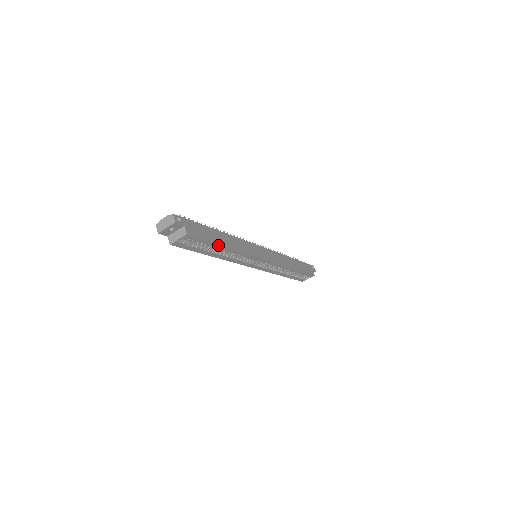
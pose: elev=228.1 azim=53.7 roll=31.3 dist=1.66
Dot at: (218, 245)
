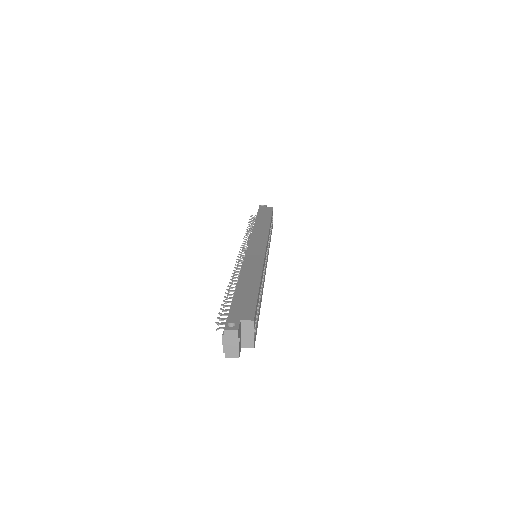
Dot at: (259, 290)
